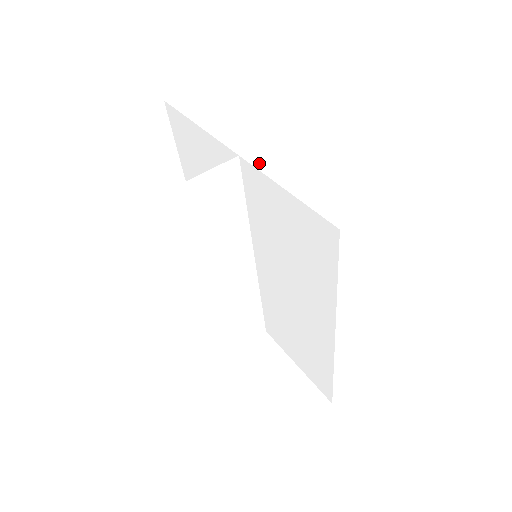
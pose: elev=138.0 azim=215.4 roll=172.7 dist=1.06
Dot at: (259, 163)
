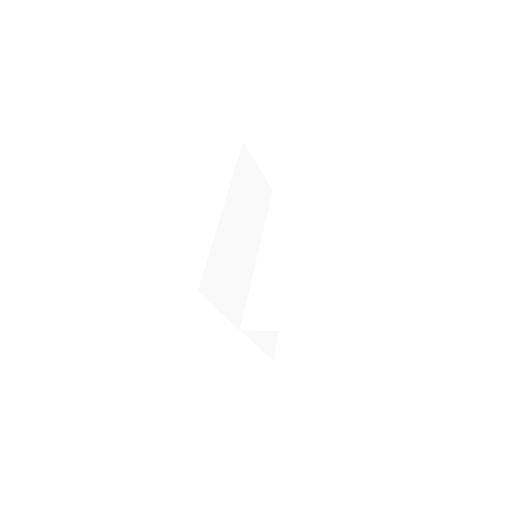
Dot at: occluded
